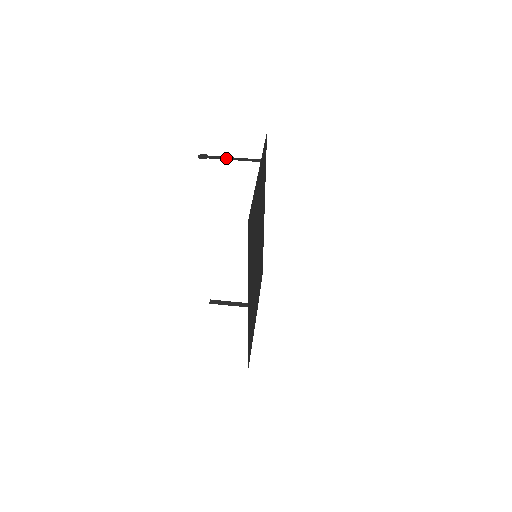
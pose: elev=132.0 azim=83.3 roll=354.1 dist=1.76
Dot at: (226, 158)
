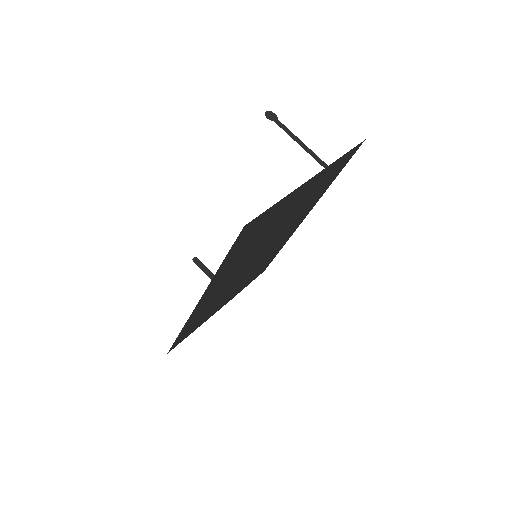
Dot at: (293, 136)
